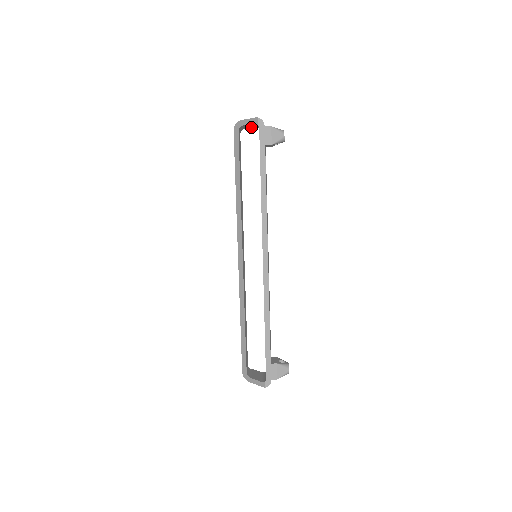
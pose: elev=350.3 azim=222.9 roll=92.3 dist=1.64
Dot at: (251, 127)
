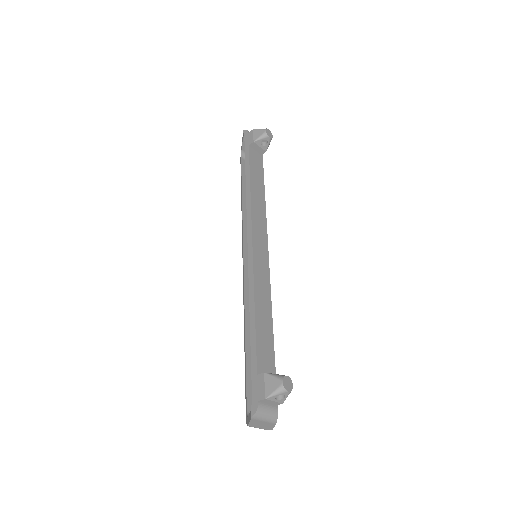
Dot at: occluded
